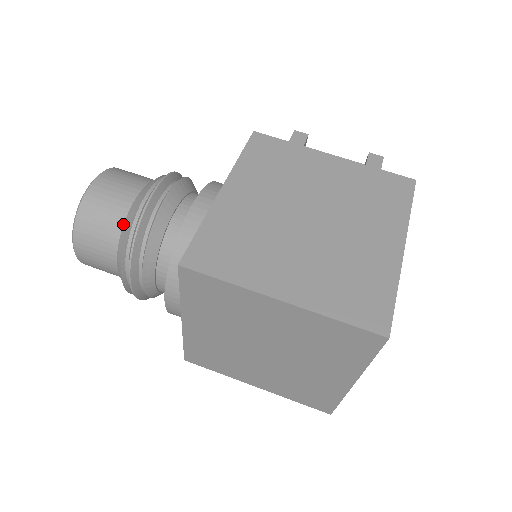
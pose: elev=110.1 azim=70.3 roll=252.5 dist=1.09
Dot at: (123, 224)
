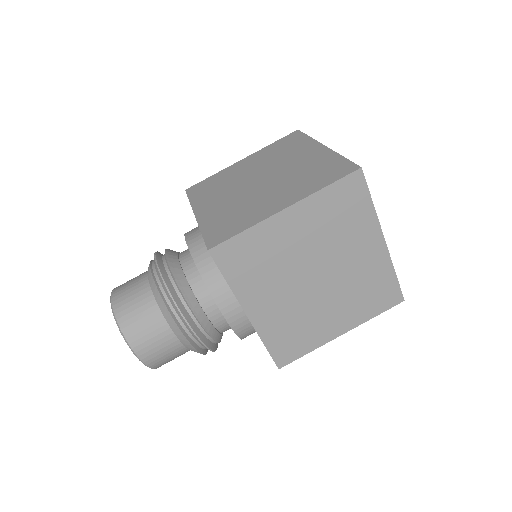
Dot at: (153, 297)
